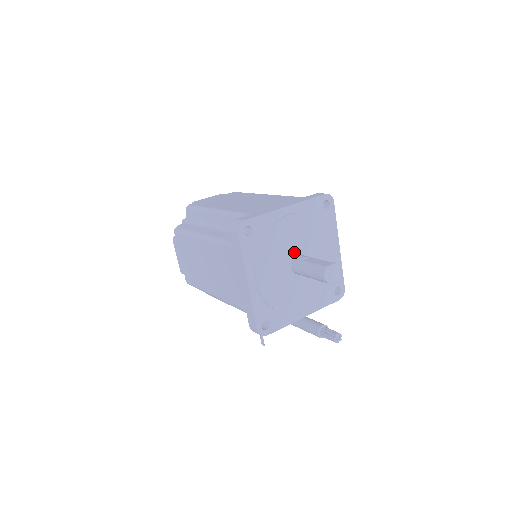
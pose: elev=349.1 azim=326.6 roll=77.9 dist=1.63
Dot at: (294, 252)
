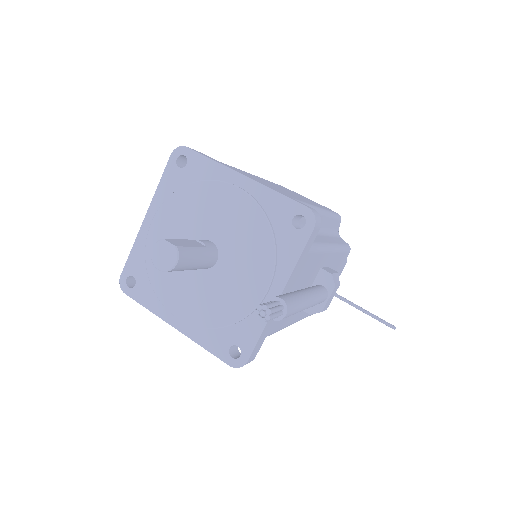
Dot at: occluded
